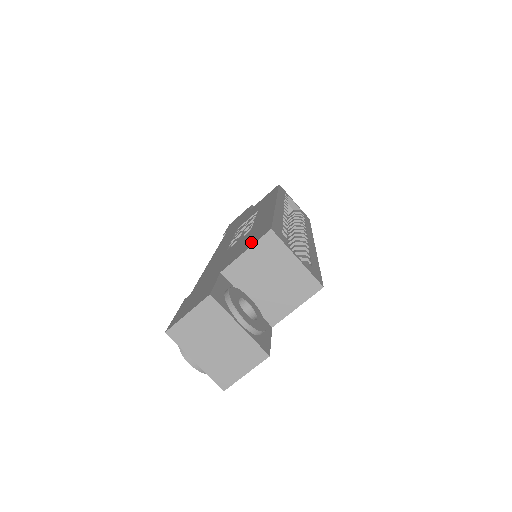
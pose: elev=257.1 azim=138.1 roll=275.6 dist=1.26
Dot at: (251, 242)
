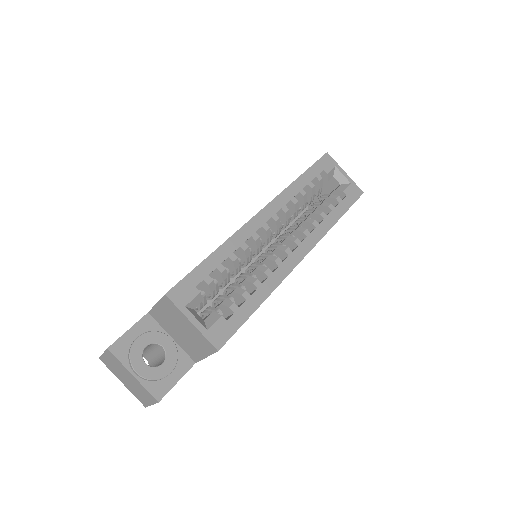
Dot at: occluded
